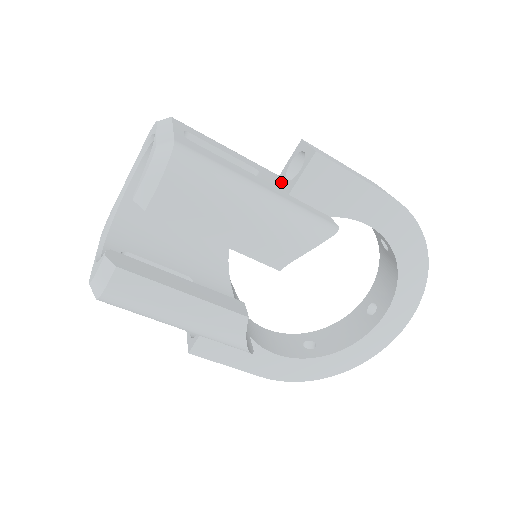
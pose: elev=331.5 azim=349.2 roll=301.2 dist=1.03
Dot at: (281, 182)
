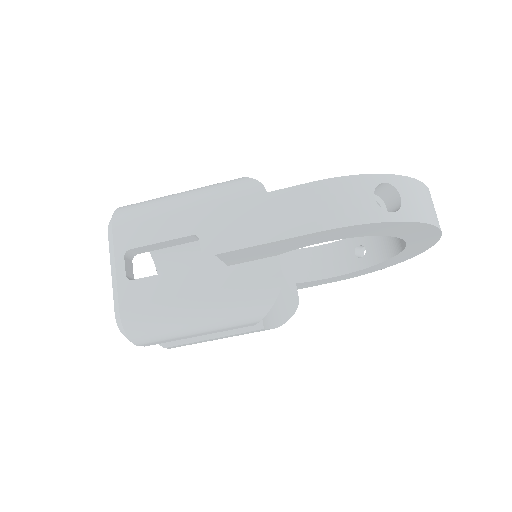
Dot at: occluded
